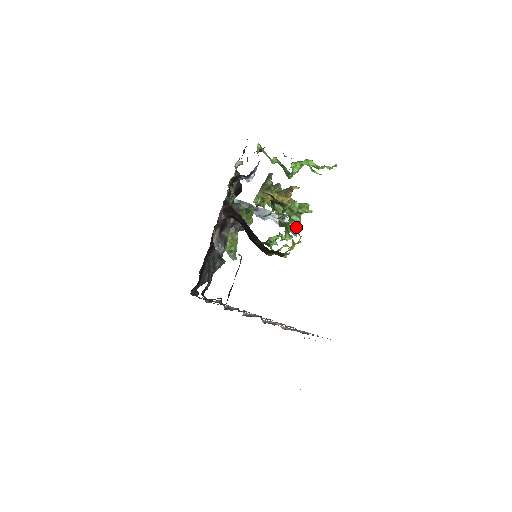
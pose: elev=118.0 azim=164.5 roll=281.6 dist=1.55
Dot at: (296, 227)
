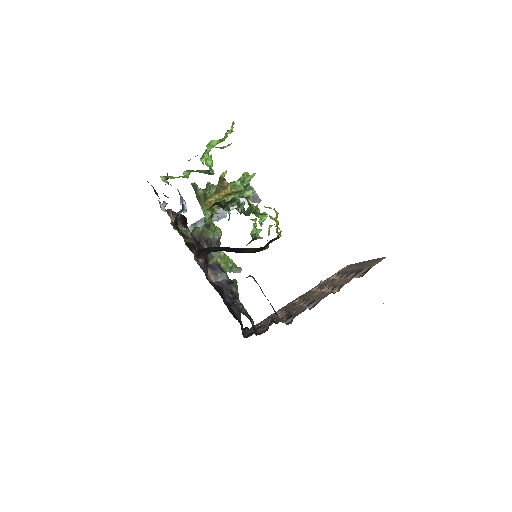
Dot at: (253, 195)
